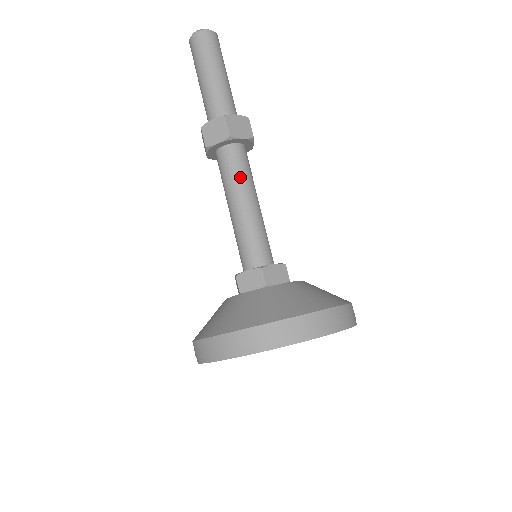
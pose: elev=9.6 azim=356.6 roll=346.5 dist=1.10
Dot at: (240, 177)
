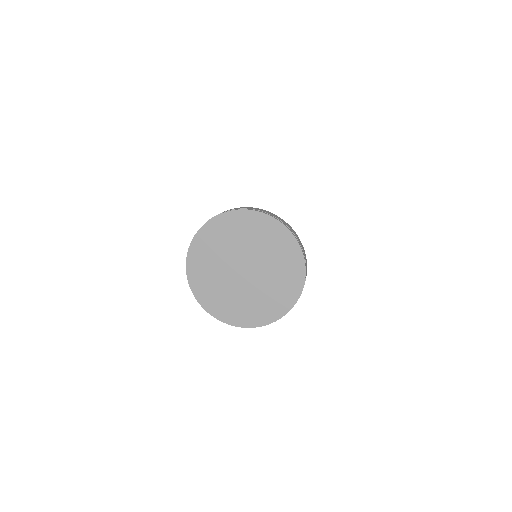
Dot at: occluded
